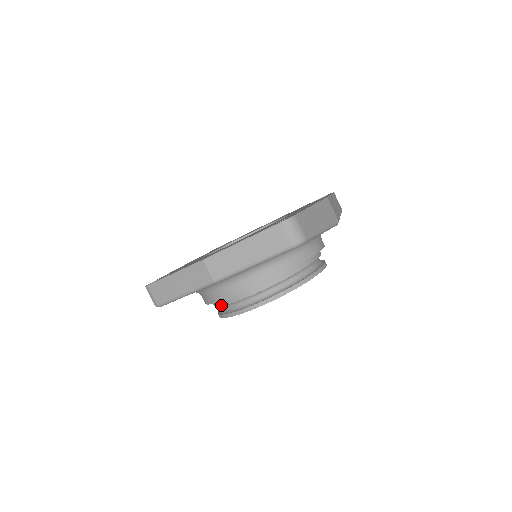
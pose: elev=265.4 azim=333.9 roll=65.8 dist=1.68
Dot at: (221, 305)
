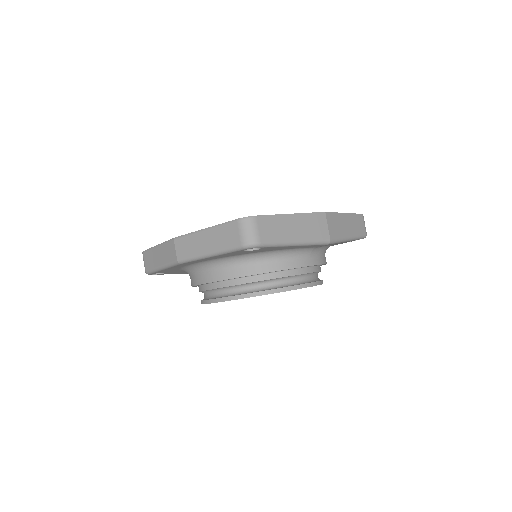
Dot at: (199, 290)
